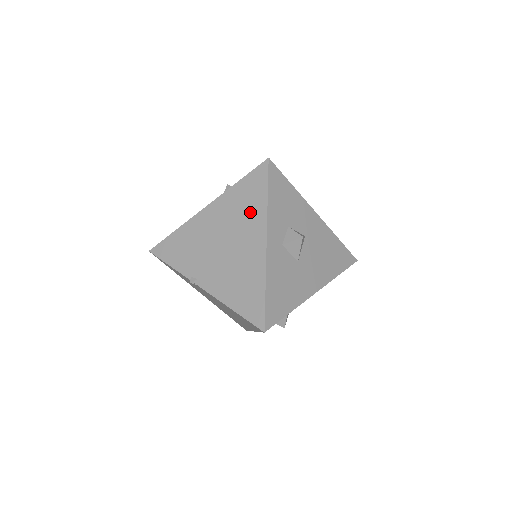
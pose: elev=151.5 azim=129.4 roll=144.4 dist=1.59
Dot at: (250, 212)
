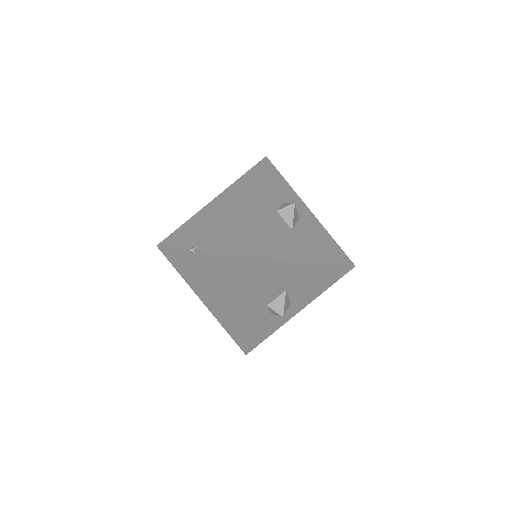
Dot at: (249, 189)
